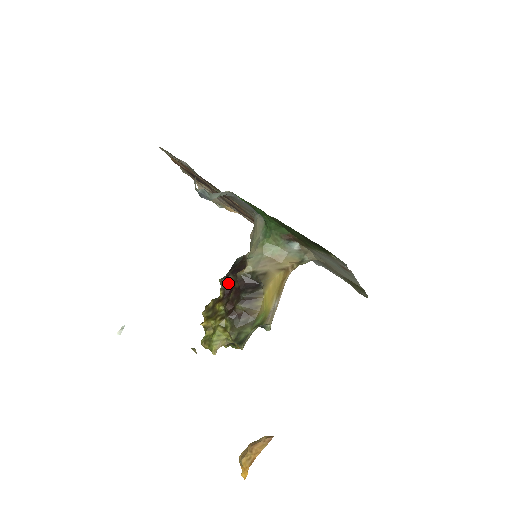
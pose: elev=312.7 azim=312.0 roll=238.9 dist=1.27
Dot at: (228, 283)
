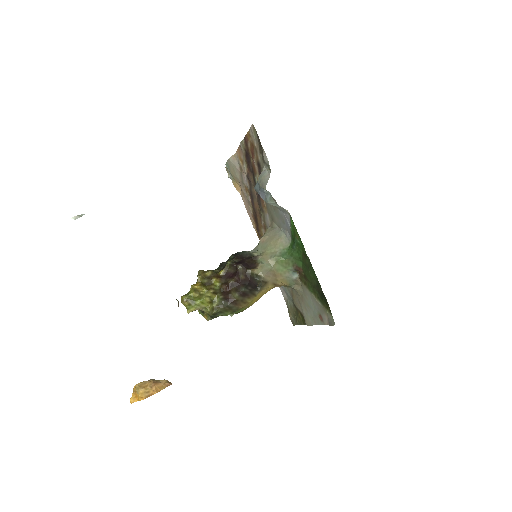
Dot at: (233, 268)
